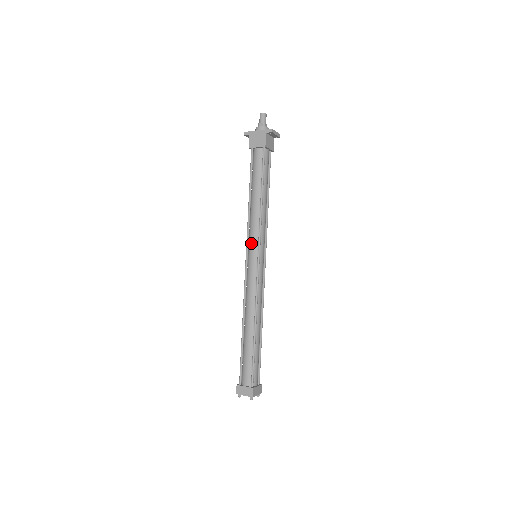
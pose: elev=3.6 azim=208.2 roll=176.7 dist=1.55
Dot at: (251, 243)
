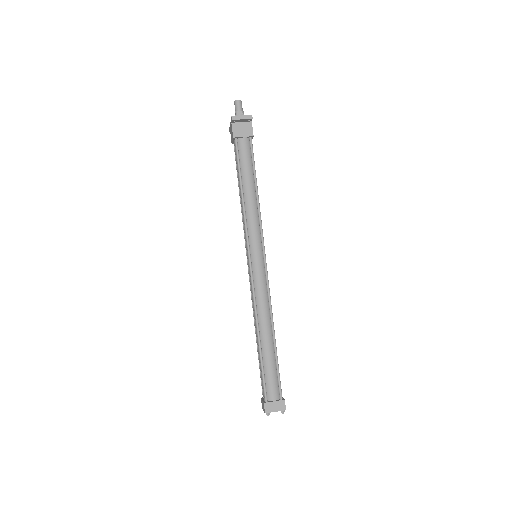
Dot at: (245, 244)
